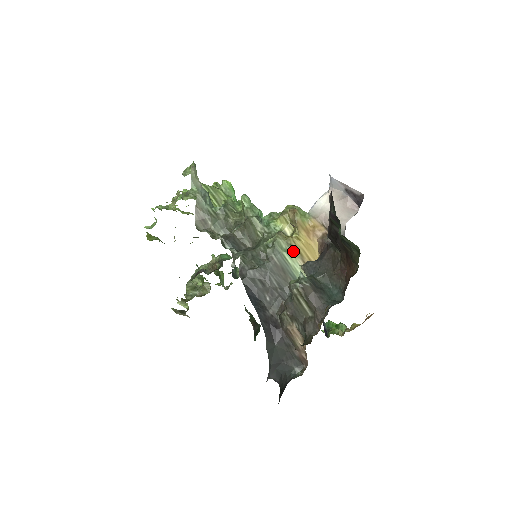
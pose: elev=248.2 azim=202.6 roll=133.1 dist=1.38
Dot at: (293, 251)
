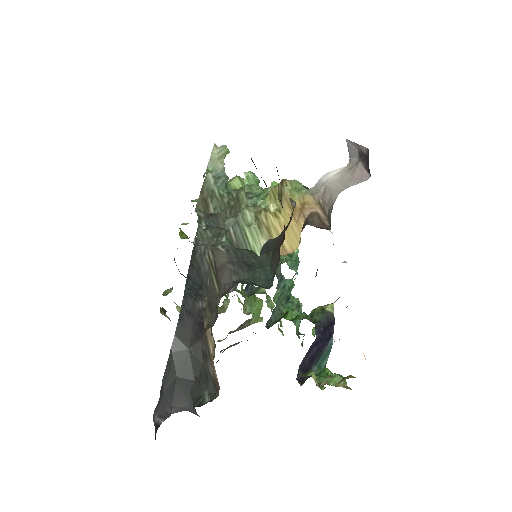
Dot at: (259, 227)
